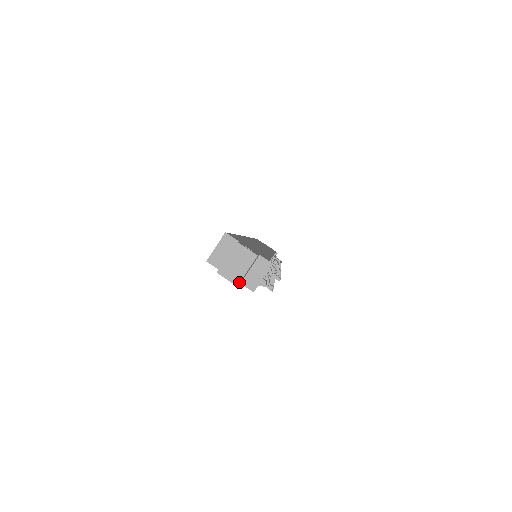
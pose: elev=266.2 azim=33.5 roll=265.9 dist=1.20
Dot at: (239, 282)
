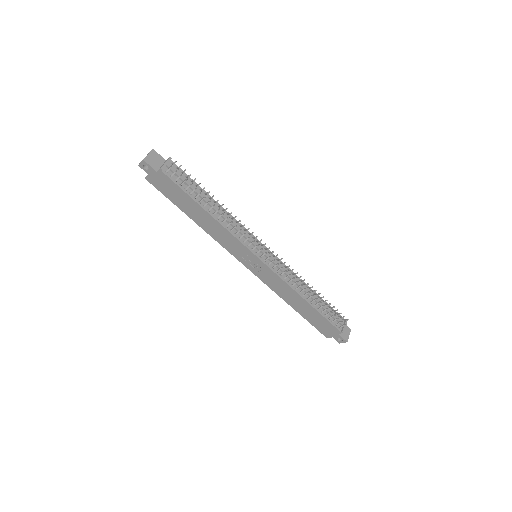
Dot at: (144, 158)
